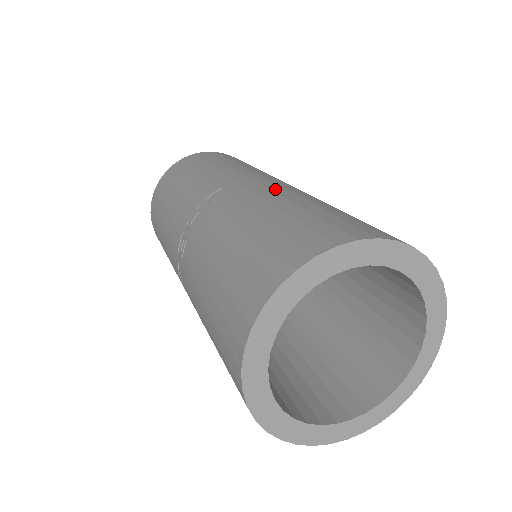
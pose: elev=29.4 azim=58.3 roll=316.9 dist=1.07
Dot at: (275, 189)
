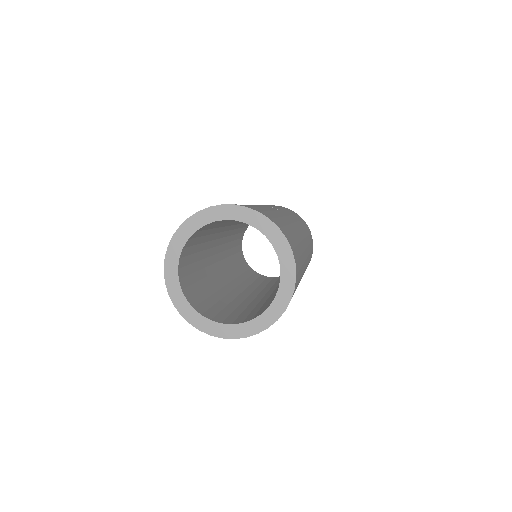
Dot at: (293, 226)
